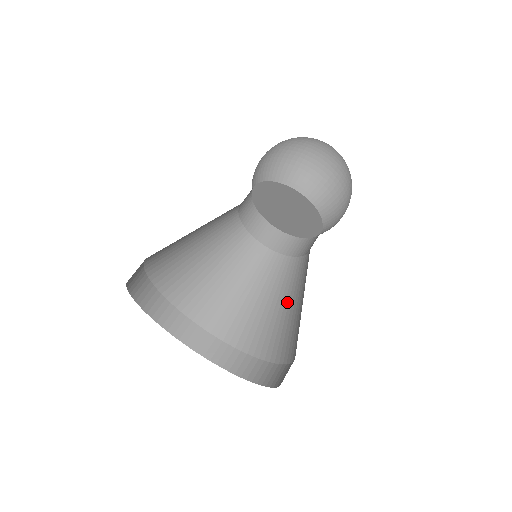
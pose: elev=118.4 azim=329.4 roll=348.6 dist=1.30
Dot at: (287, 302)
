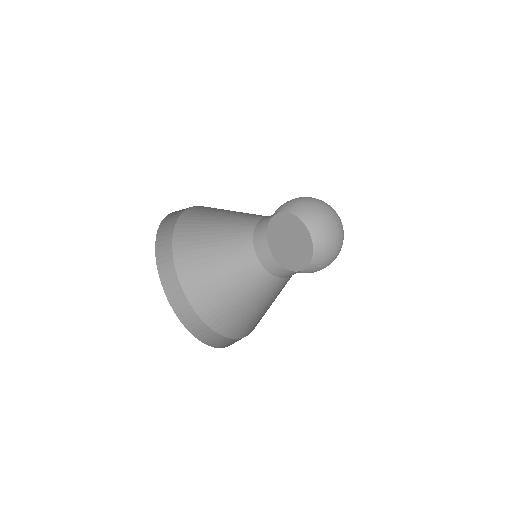
Dot at: (272, 300)
